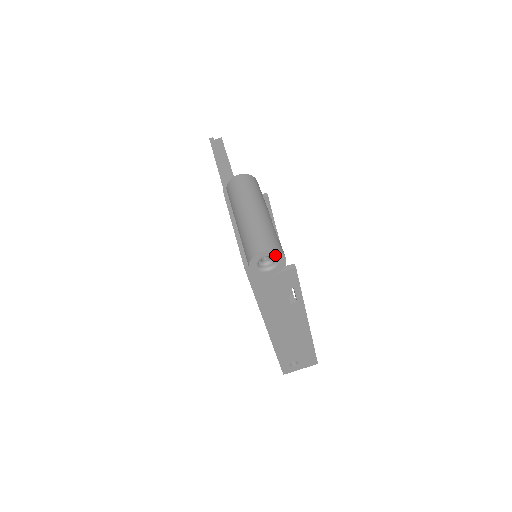
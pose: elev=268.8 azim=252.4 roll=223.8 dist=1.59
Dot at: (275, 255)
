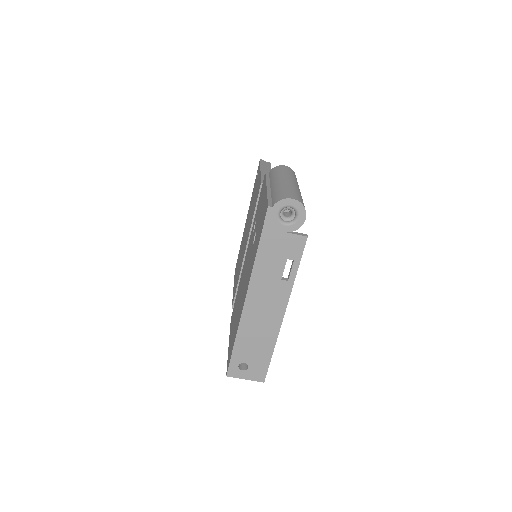
Dot at: (299, 210)
